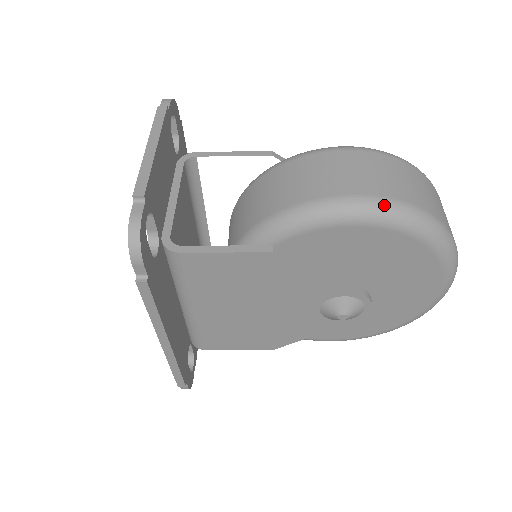
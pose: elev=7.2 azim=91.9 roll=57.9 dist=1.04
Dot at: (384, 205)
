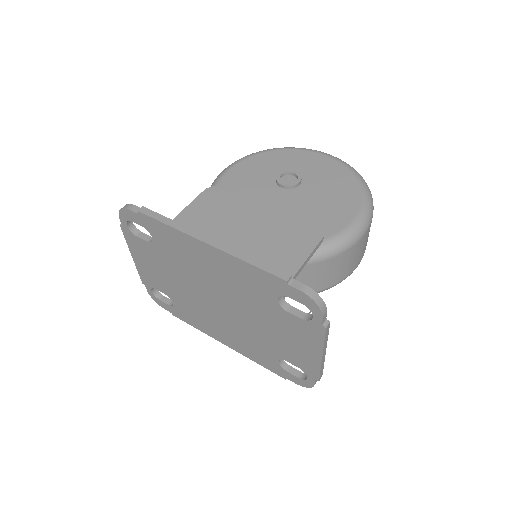
Dot at: occluded
